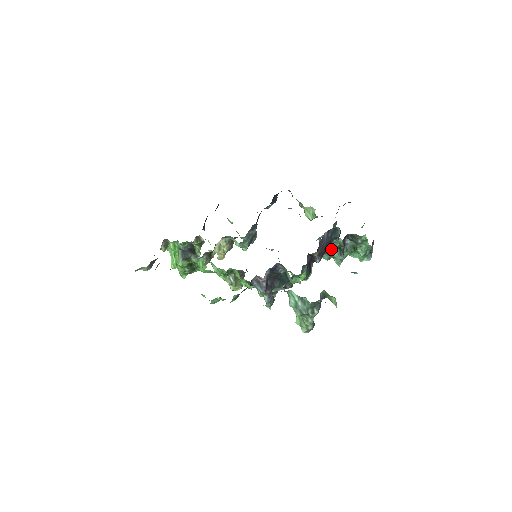
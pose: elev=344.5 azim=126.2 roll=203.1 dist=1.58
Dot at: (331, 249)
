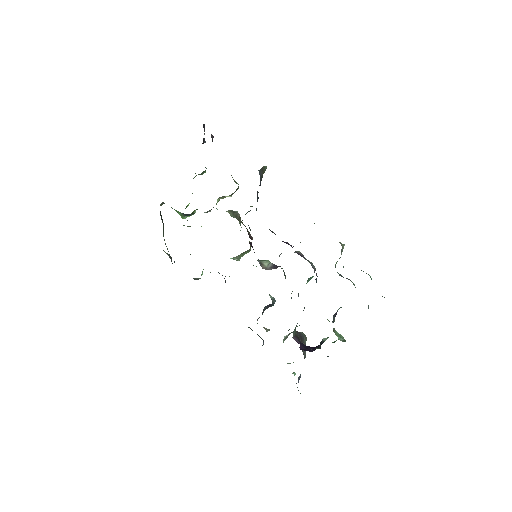
Dot at: occluded
